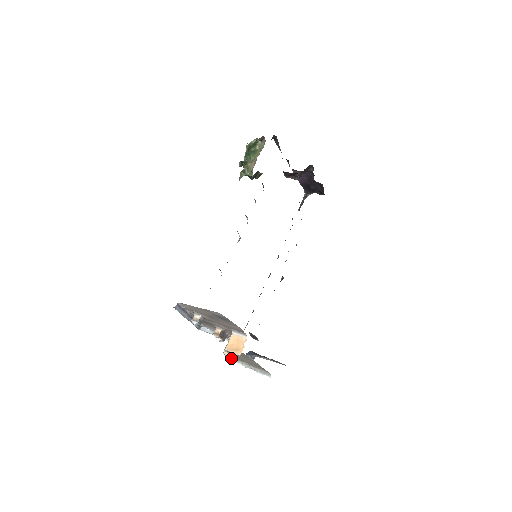
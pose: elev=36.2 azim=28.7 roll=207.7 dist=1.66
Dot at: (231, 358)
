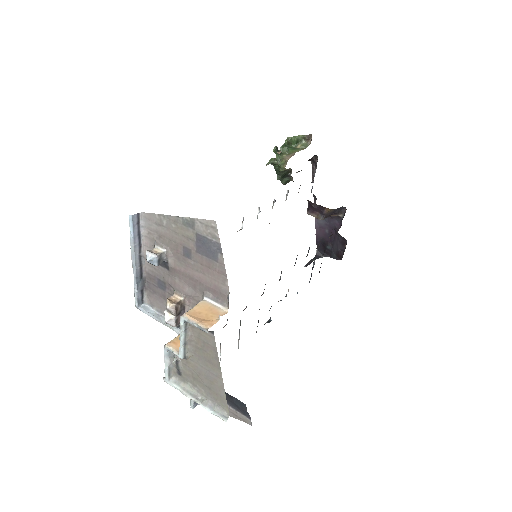
Dot at: (174, 359)
